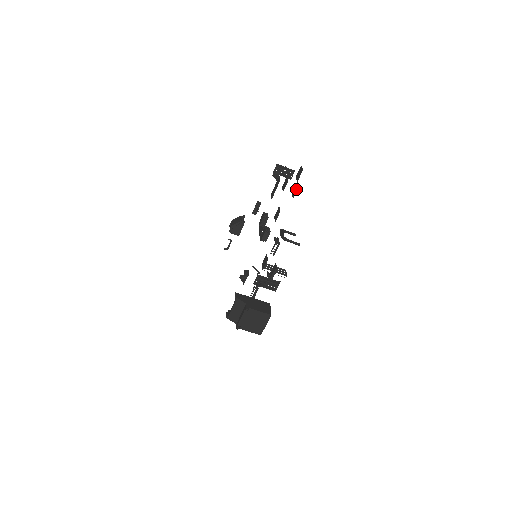
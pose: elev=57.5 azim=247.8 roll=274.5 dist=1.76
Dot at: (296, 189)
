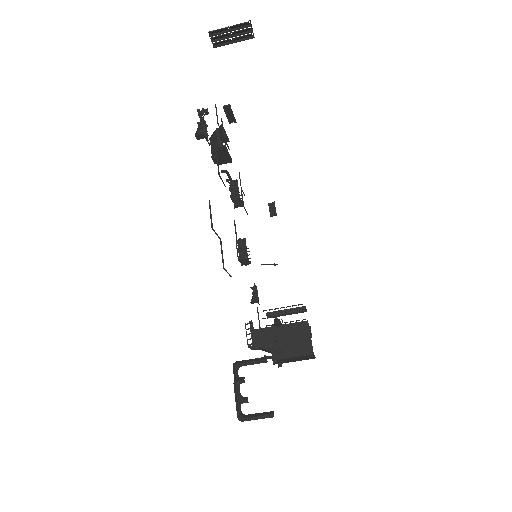
Dot at: (224, 268)
